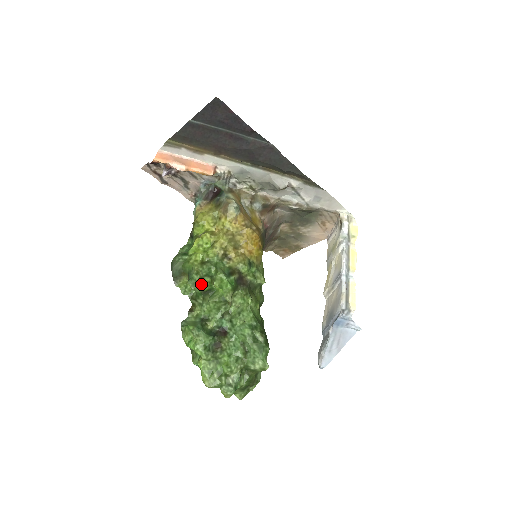
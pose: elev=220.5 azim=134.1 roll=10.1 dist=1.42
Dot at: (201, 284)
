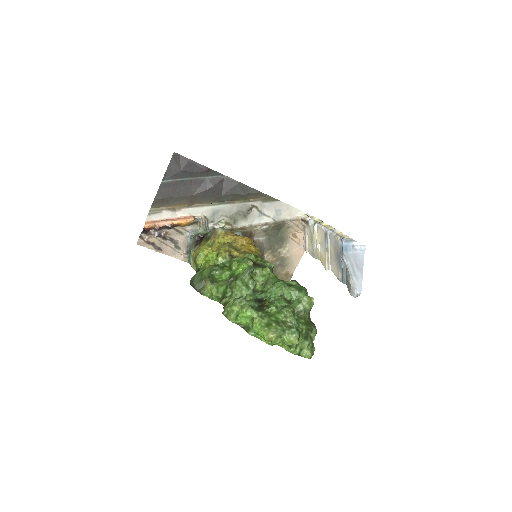
Dot at: (223, 270)
